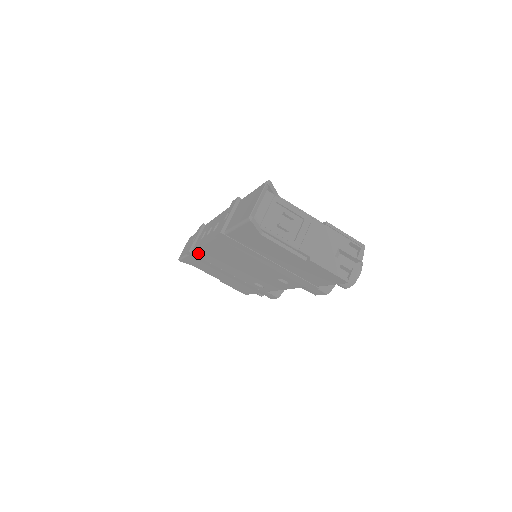
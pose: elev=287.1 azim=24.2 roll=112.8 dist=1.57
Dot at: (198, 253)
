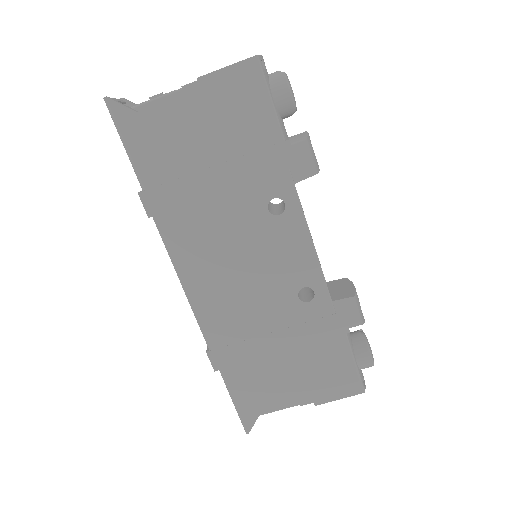
Dot at: (208, 331)
